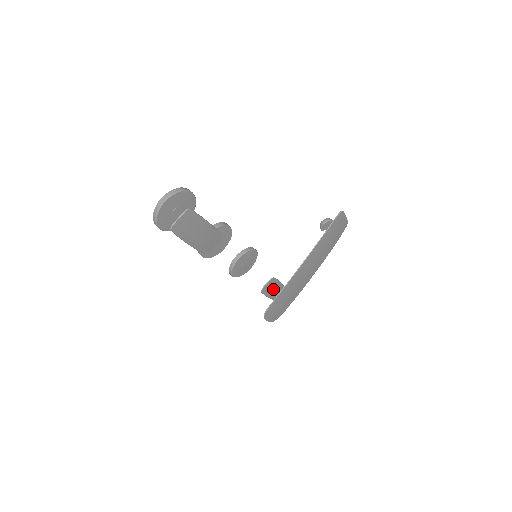
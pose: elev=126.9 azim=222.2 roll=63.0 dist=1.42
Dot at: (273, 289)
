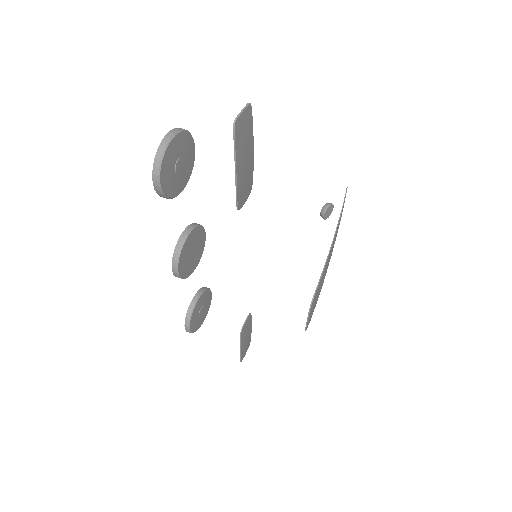
Dot at: (246, 336)
